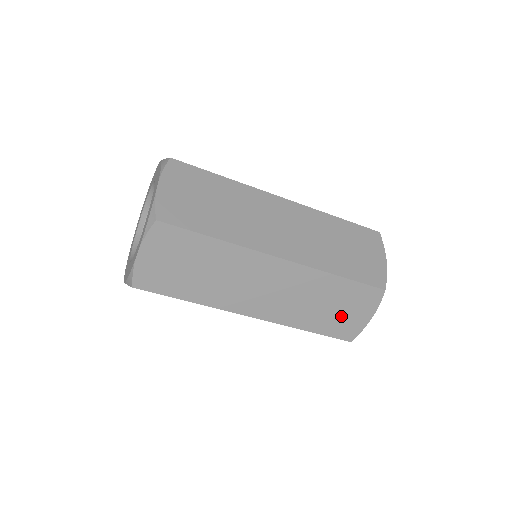
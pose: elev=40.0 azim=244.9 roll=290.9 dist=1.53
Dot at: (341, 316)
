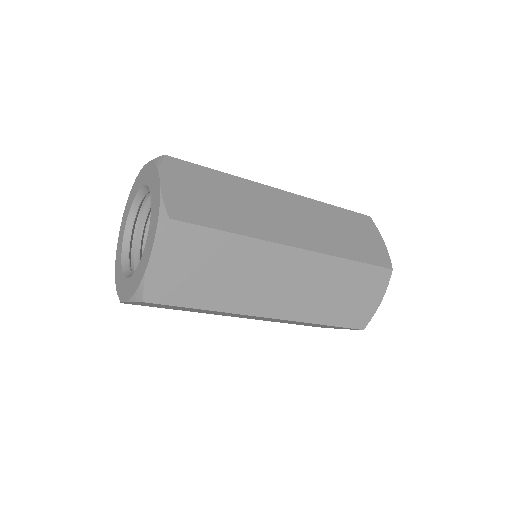
Dot at: occluded
